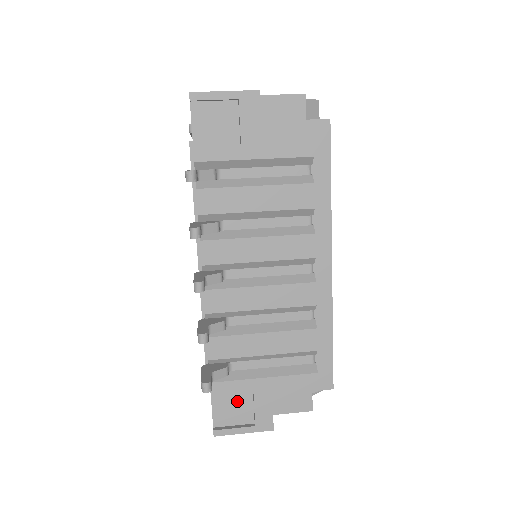
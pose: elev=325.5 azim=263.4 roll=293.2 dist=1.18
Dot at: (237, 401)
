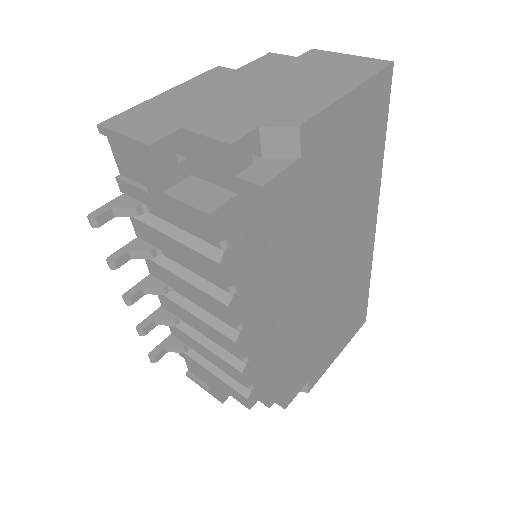
Dot at: occluded
